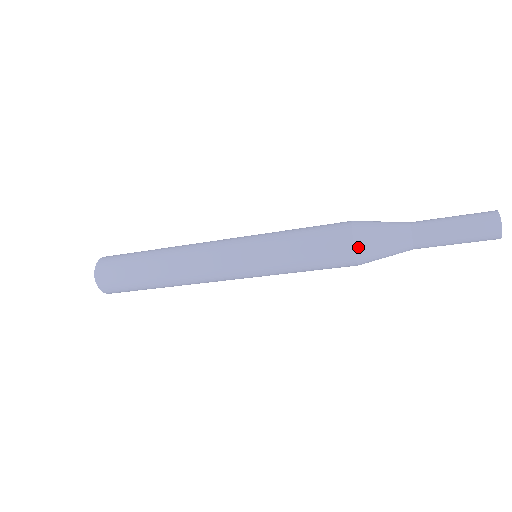
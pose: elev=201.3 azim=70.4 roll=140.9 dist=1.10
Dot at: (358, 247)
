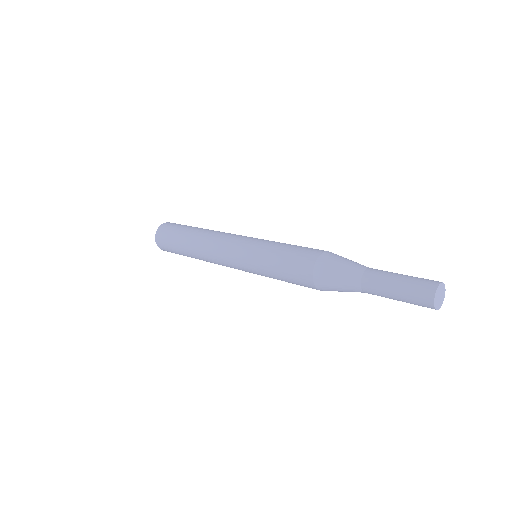
Dot at: (317, 267)
